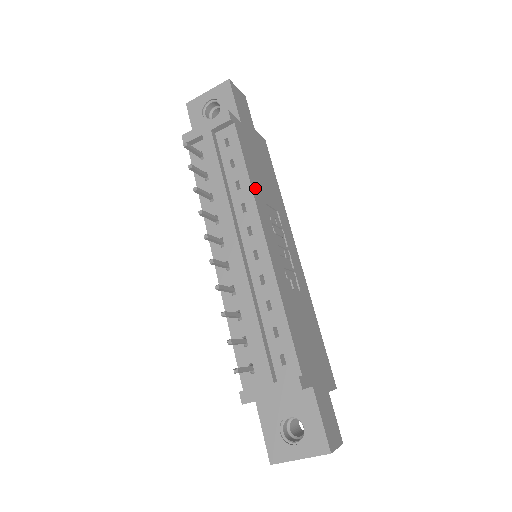
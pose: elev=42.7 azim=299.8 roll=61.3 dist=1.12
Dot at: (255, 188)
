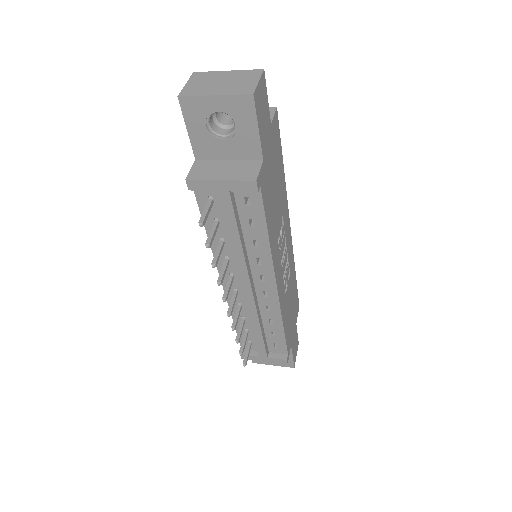
Dot at: (272, 242)
